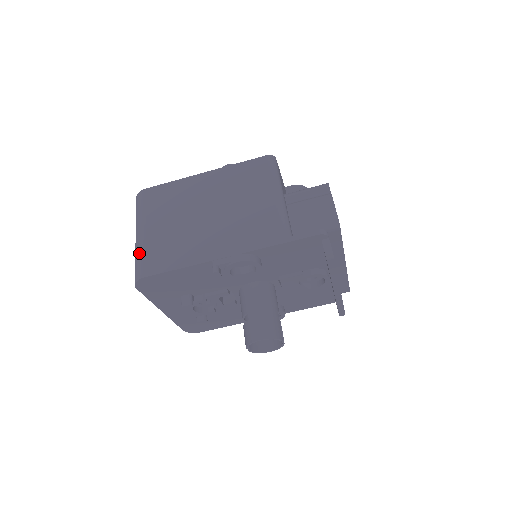
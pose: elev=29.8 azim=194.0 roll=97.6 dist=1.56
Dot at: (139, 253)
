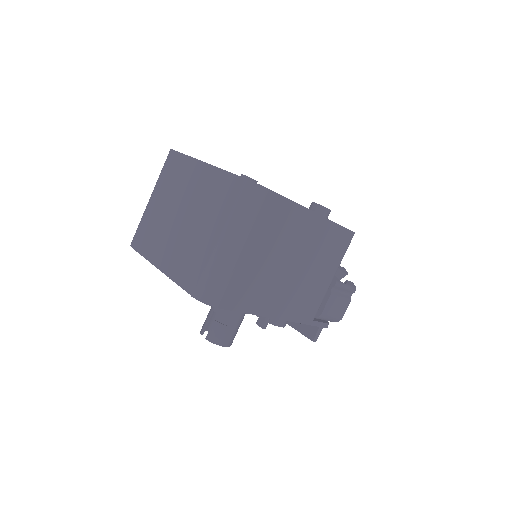
Dot at: (226, 275)
